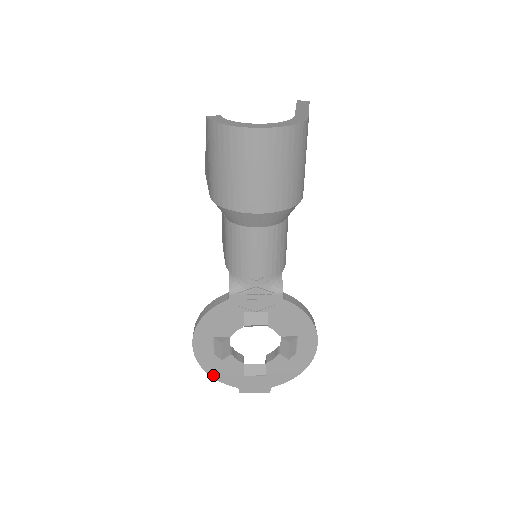
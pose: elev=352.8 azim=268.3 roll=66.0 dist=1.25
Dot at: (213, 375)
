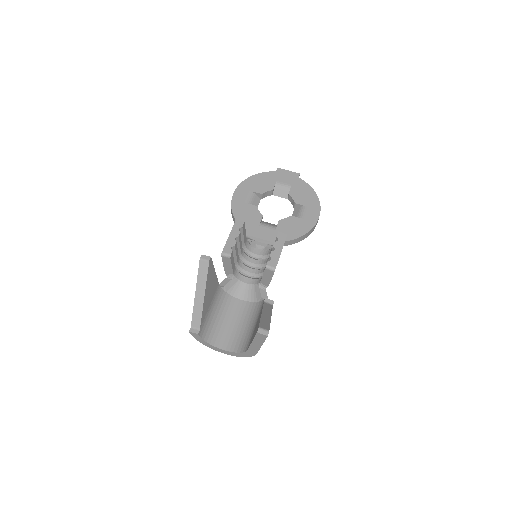
Dot at: occluded
